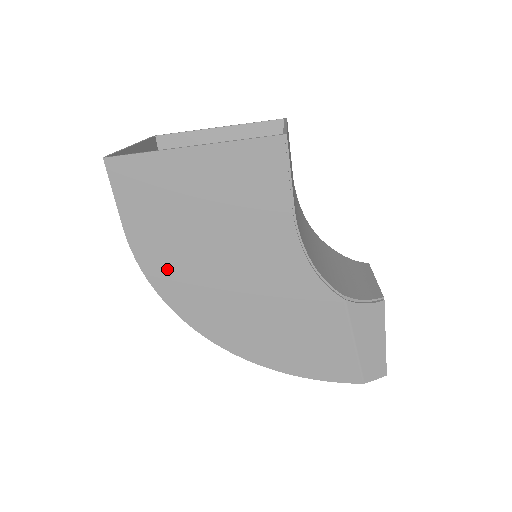
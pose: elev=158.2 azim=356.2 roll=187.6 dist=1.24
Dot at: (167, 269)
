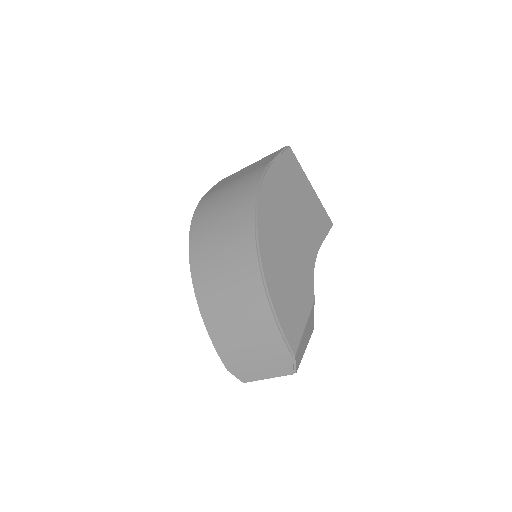
Dot at: (273, 191)
